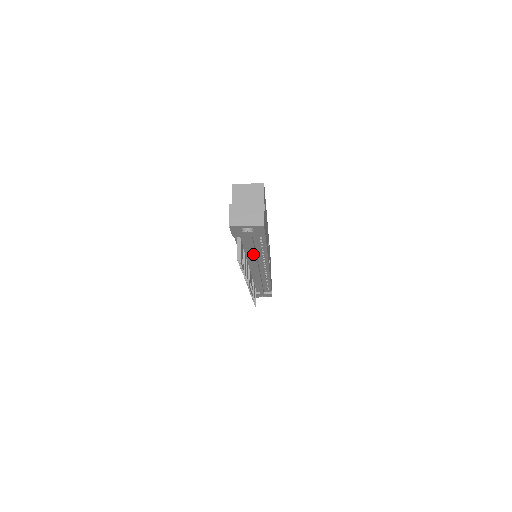
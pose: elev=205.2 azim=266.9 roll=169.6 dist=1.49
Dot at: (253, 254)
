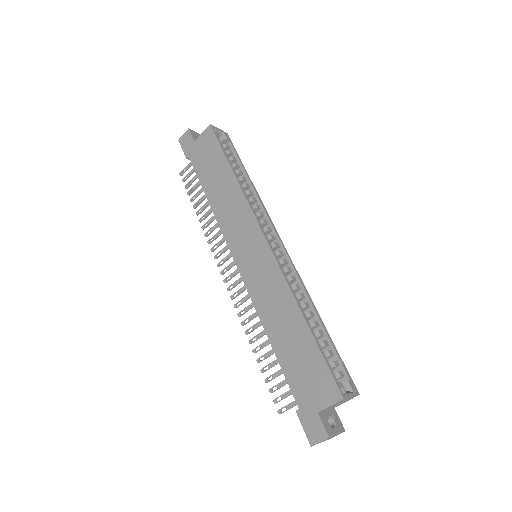
Dot at: occluded
